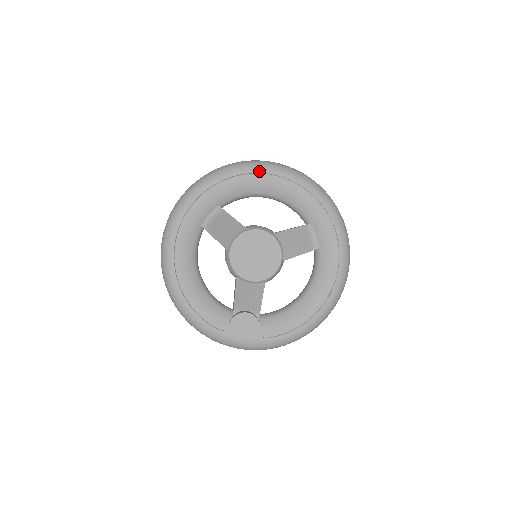
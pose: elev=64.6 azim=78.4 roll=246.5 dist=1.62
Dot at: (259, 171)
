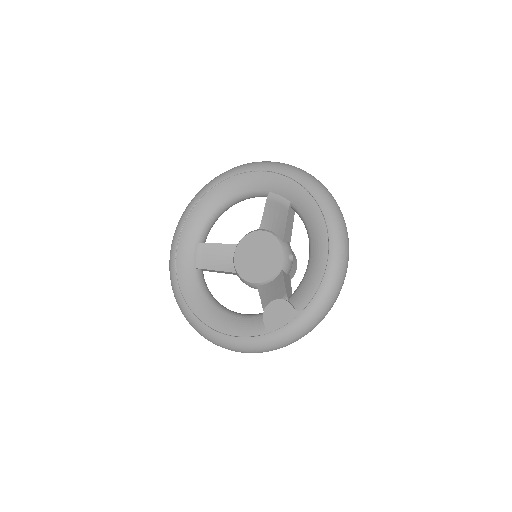
Dot at: (203, 194)
